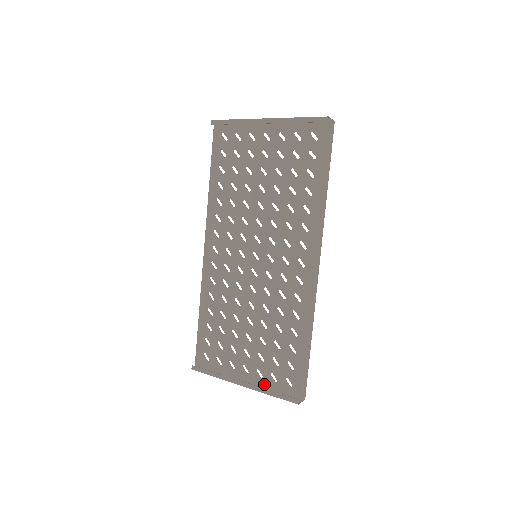
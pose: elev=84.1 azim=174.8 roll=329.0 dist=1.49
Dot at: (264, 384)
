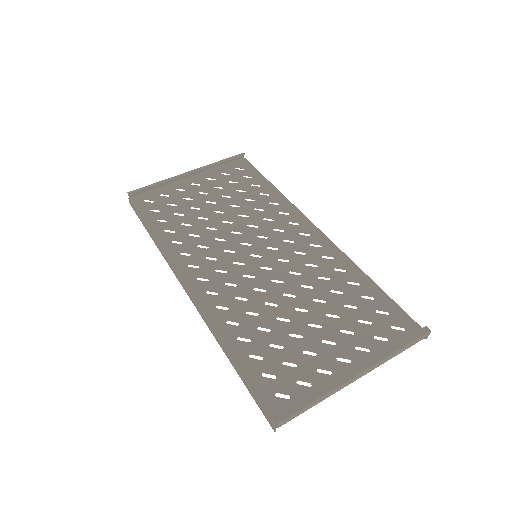
Dot at: occluded
